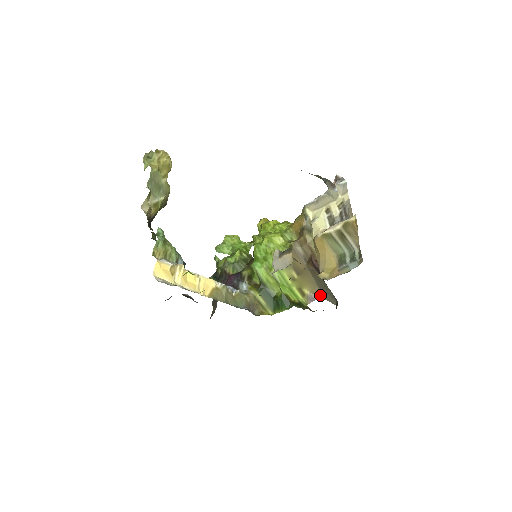
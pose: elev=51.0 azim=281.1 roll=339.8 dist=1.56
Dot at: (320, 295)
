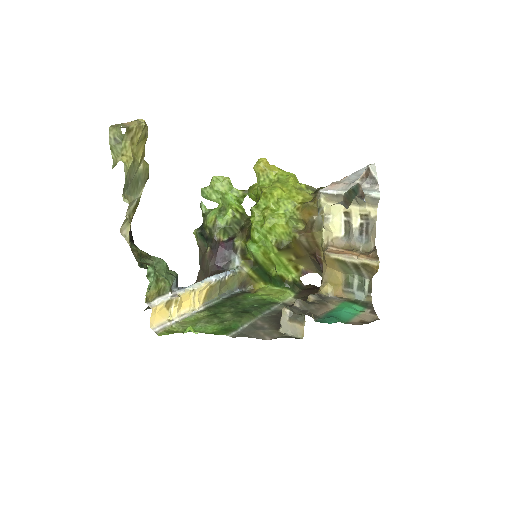
Dot at: (315, 271)
